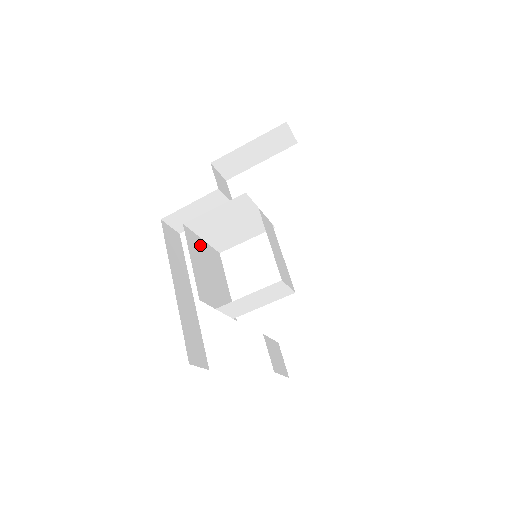
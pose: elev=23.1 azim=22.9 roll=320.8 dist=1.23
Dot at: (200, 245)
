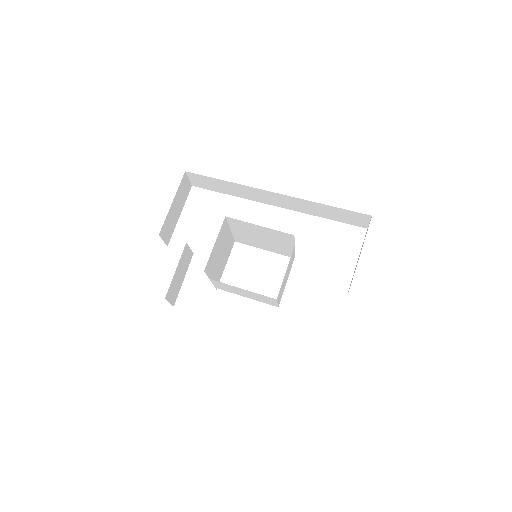
Dot at: (218, 282)
